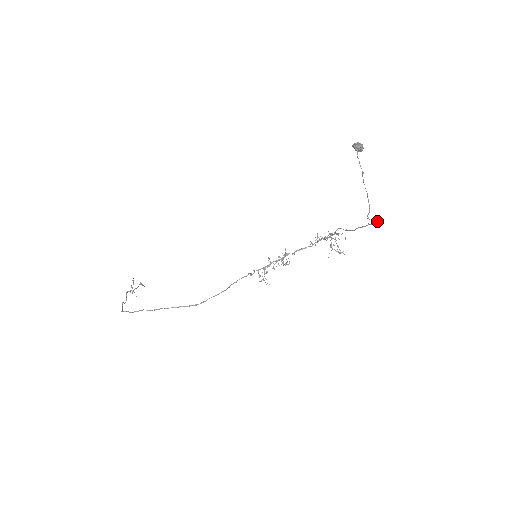
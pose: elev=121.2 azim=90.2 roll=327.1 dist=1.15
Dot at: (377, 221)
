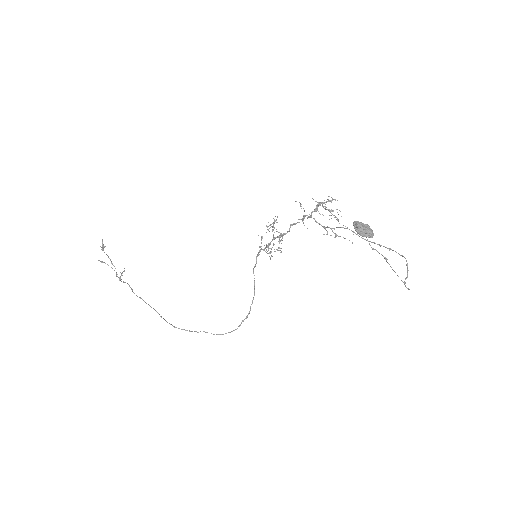
Dot at: (407, 266)
